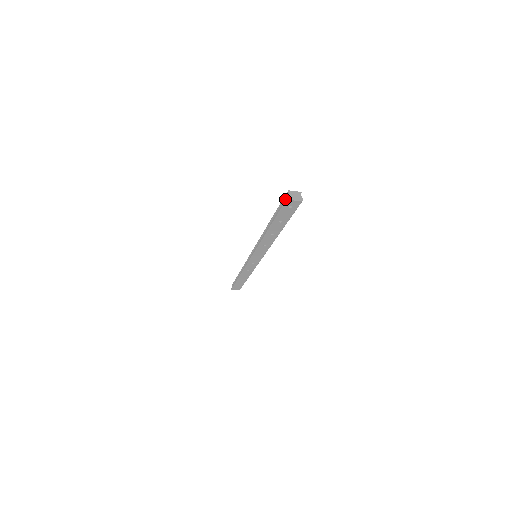
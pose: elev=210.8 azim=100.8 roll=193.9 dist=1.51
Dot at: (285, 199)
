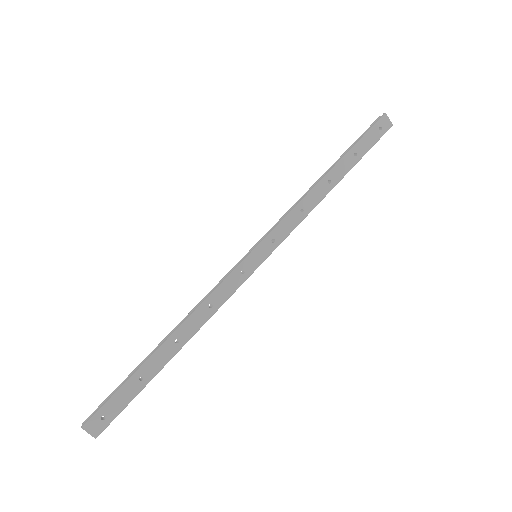
Dot at: (381, 116)
